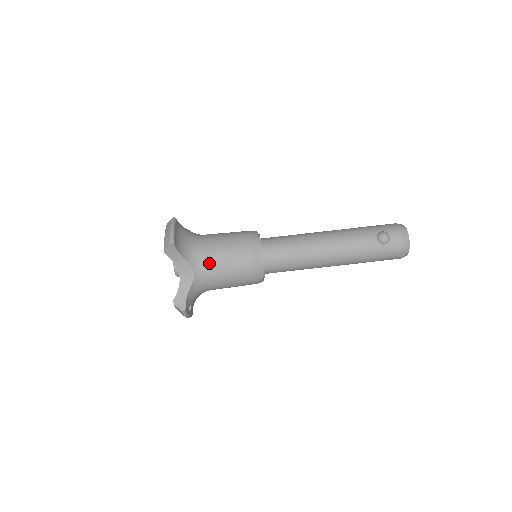
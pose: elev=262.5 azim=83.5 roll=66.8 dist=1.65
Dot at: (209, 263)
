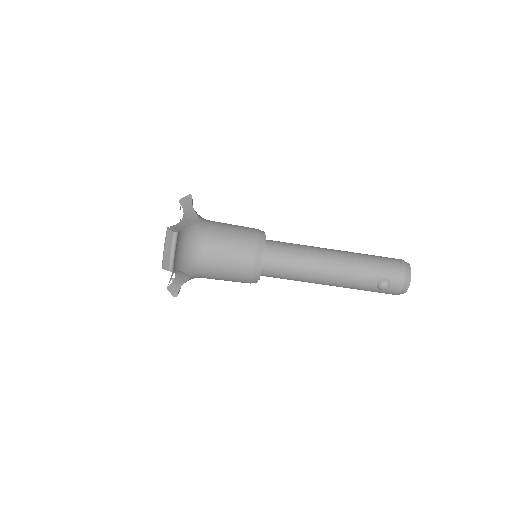
Dot at: (206, 272)
